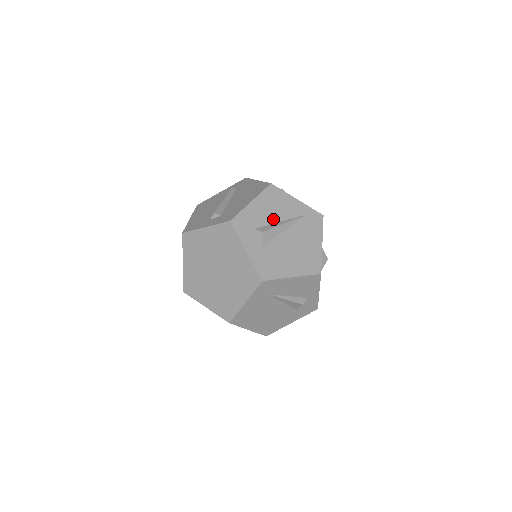
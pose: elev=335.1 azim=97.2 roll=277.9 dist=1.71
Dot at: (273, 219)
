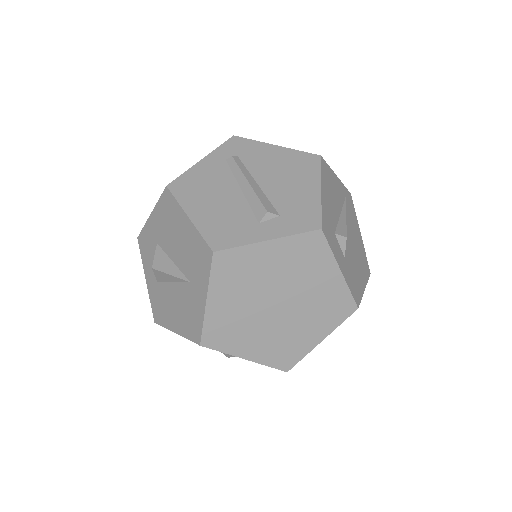
Dot at: (337, 212)
